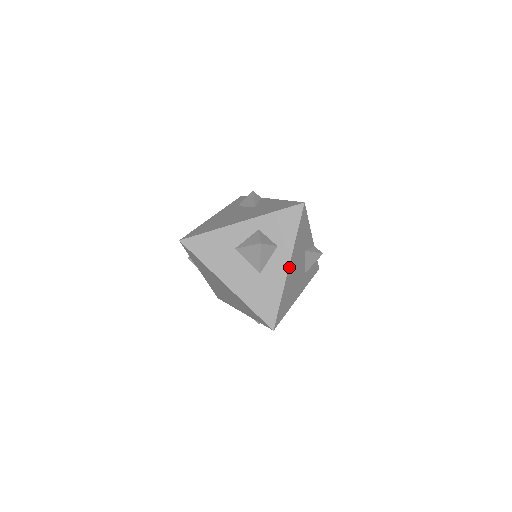
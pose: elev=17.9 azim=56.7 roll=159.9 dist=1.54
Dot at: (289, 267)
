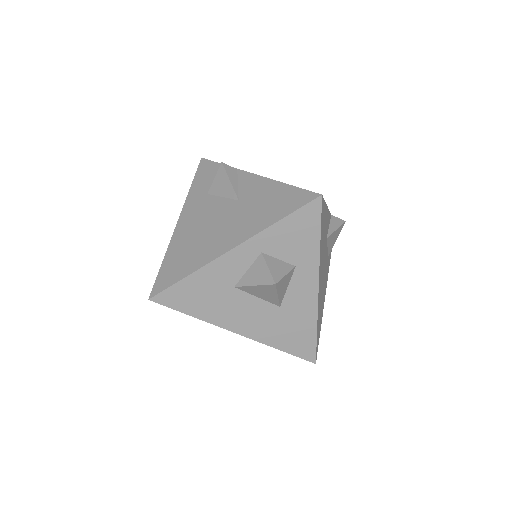
Dot at: (318, 286)
